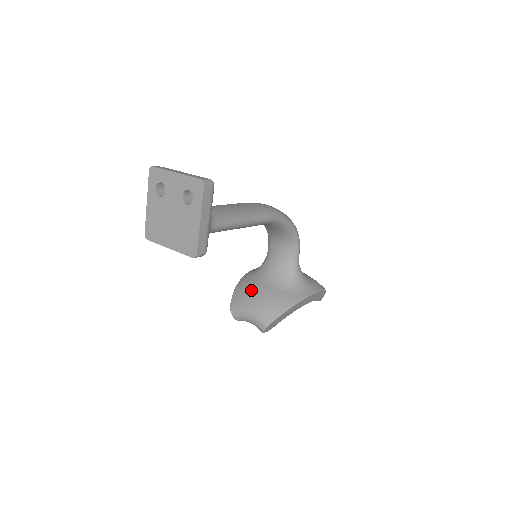
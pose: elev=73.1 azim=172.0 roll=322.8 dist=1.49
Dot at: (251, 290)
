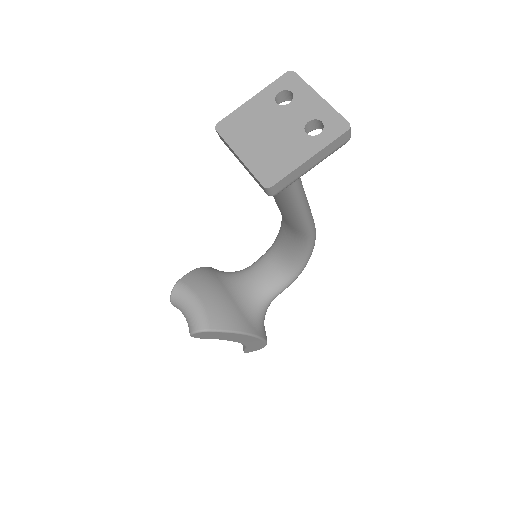
Dot at: (212, 284)
